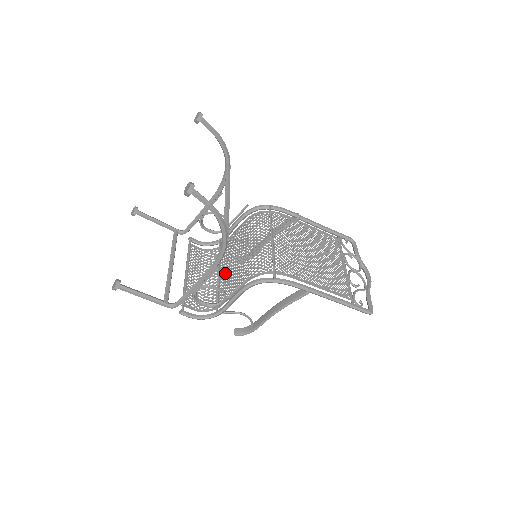
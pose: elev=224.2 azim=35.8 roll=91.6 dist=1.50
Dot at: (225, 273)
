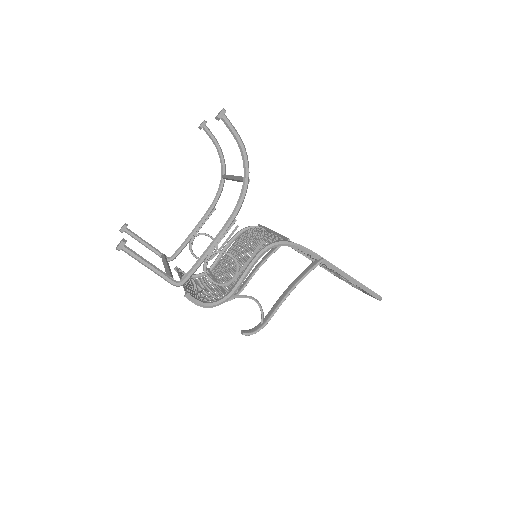
Dot at: (224, 277)
